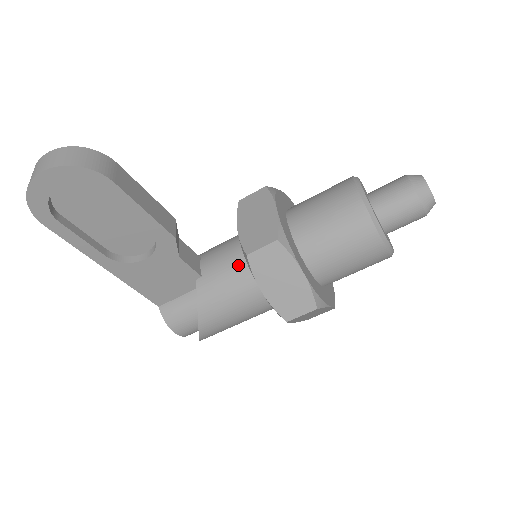
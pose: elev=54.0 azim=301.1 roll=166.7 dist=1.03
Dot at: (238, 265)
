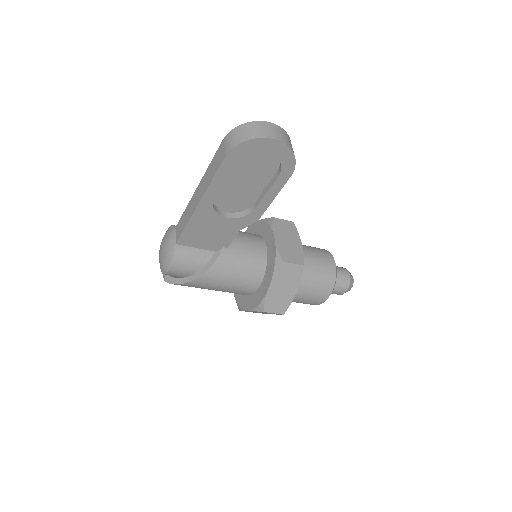
Dot at: (256, 258)
